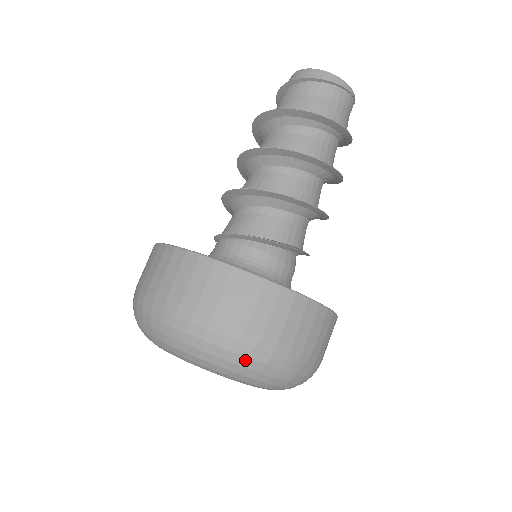
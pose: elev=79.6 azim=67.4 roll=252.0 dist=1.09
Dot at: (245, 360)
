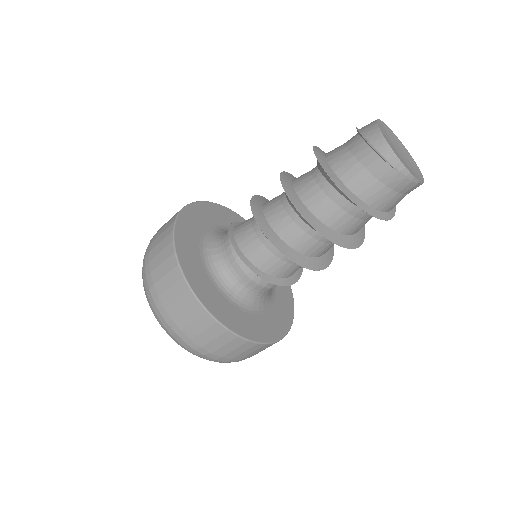
Dot at: (161, 323)
